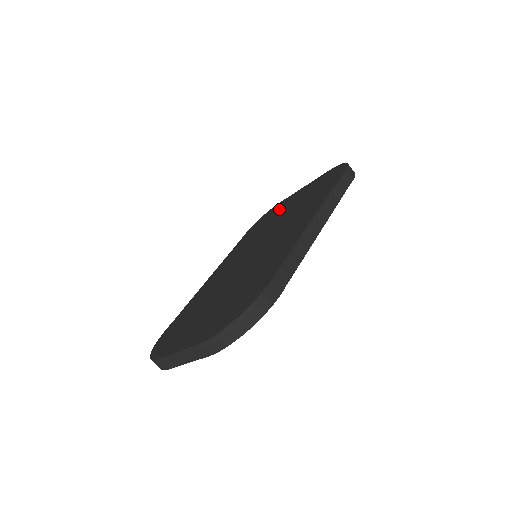
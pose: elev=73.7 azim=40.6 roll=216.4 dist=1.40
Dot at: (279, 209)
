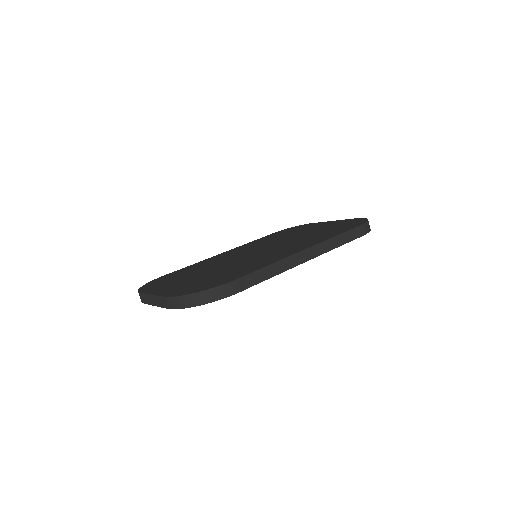
Dot at: (304, 228)
